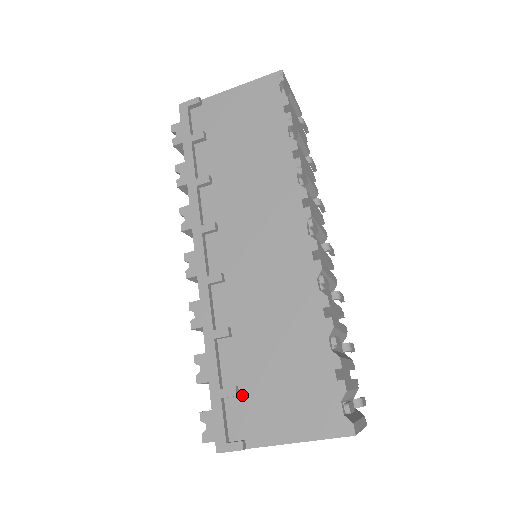
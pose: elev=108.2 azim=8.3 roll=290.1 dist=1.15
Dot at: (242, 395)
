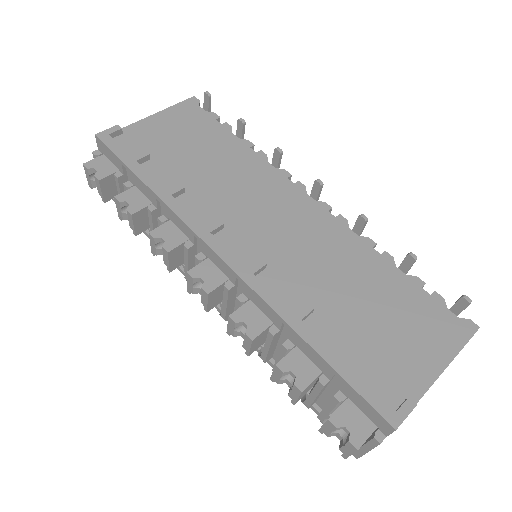
Dot at: (367, 359)
